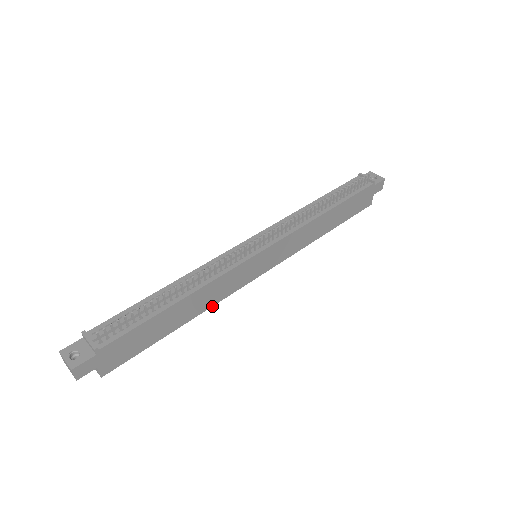
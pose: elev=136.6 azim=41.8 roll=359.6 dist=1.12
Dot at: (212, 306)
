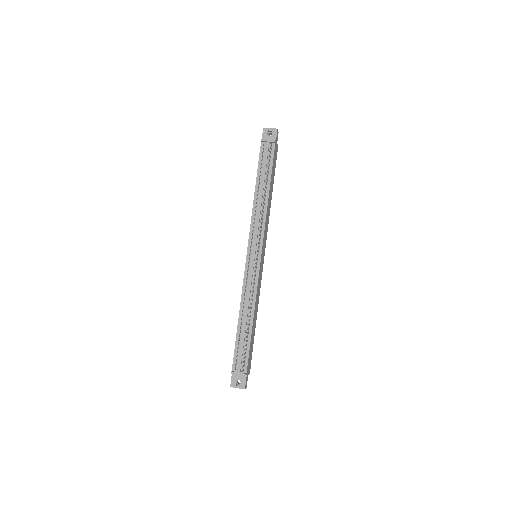
Dot at: occluded
